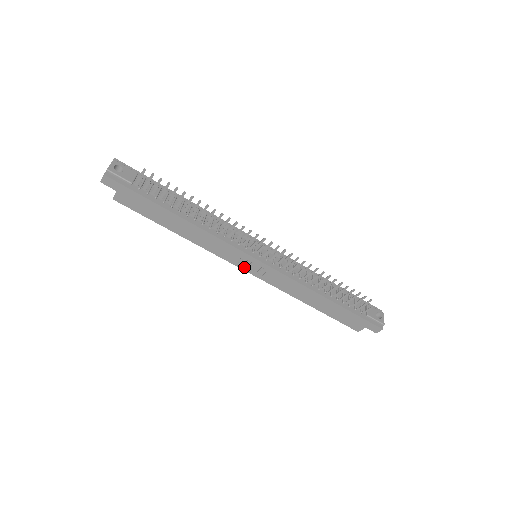
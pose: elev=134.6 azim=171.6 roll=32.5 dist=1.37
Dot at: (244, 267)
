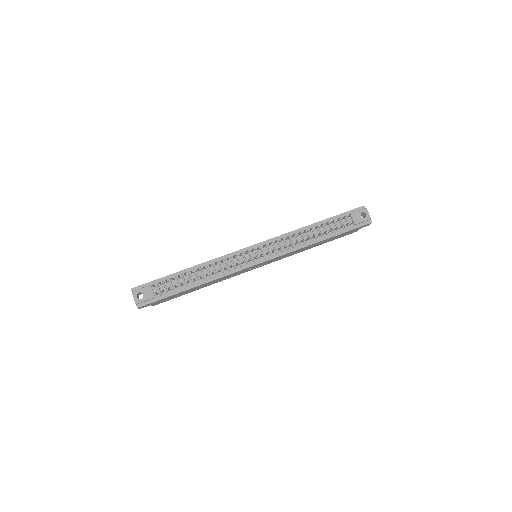
Dot at: (255, 268)
